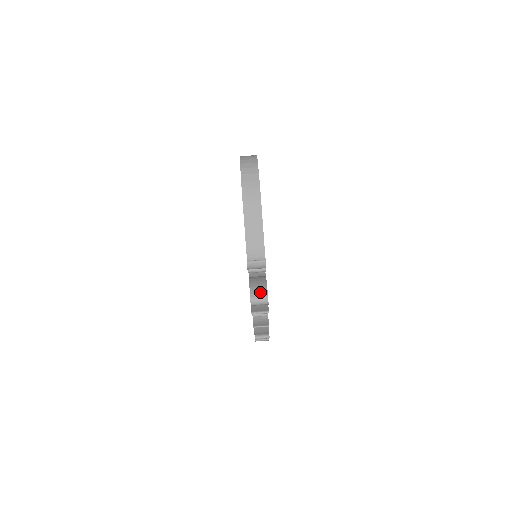
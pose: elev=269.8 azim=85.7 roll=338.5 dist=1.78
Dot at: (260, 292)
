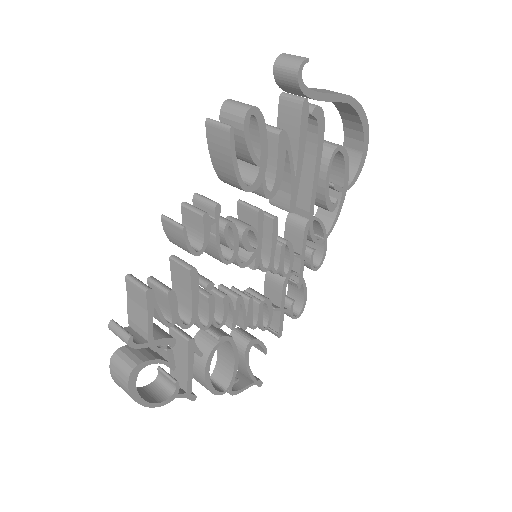
Dot at: occluded
